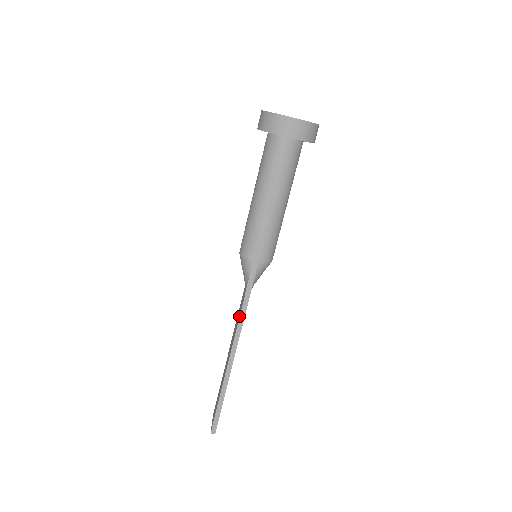
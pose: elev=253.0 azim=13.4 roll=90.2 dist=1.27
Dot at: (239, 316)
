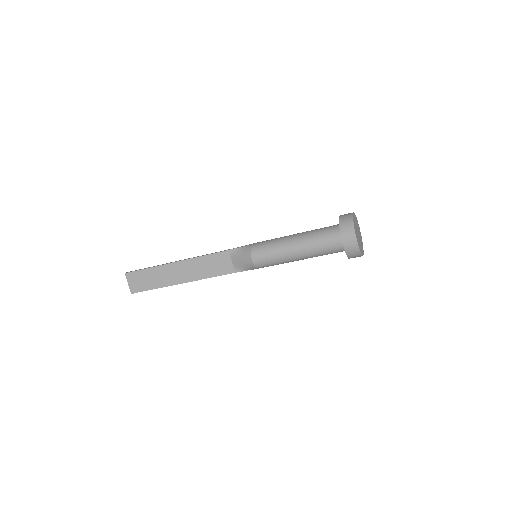
Dot at: occluded
